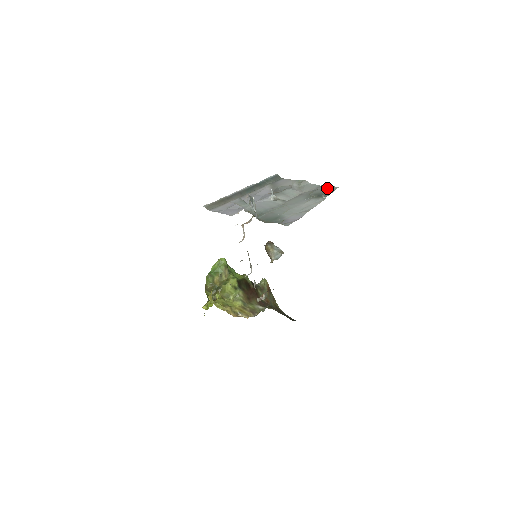
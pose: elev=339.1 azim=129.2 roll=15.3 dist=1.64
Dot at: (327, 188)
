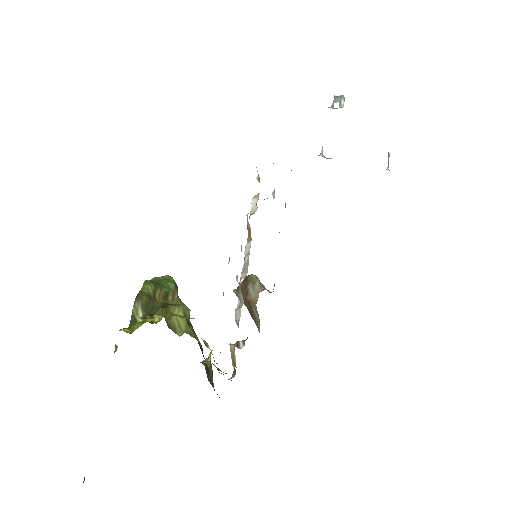
Dot at: occluded
